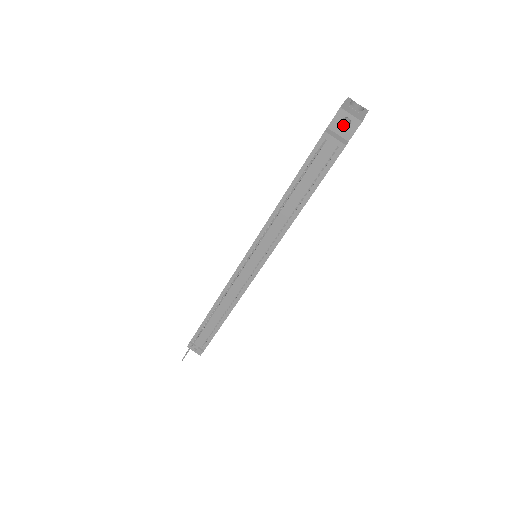
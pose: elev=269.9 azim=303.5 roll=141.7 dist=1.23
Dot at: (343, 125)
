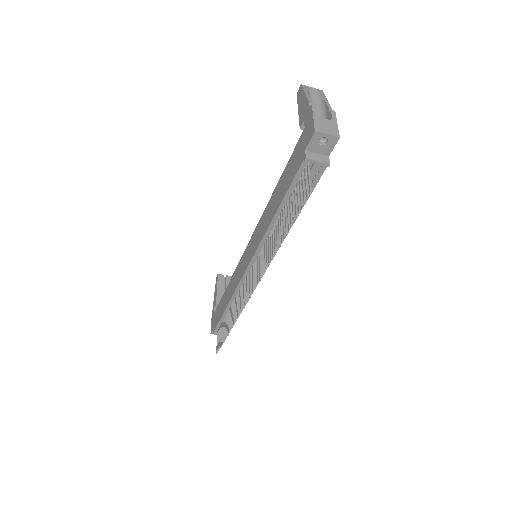
Dot at: (321, 144)
